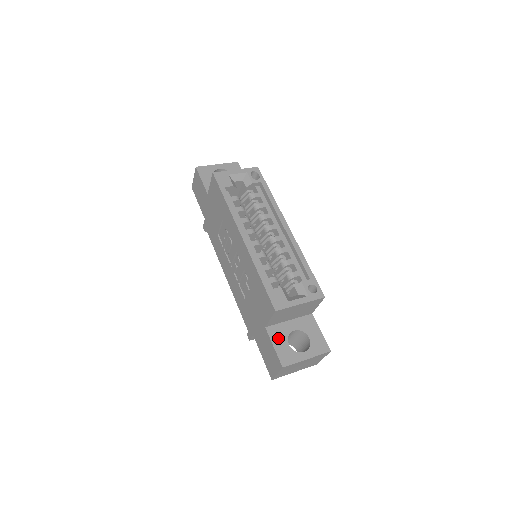
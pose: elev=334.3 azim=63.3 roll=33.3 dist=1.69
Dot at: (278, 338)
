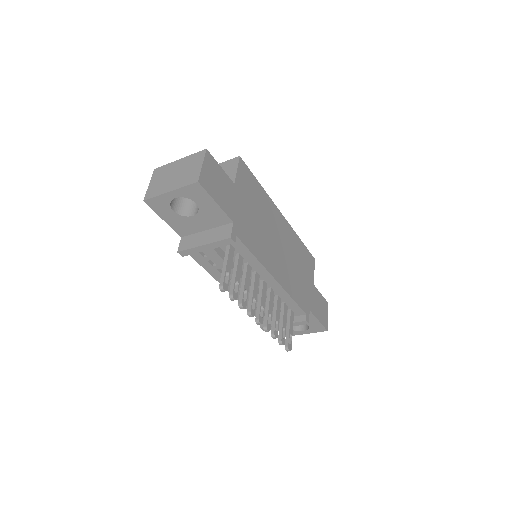
Dot at: occluded
